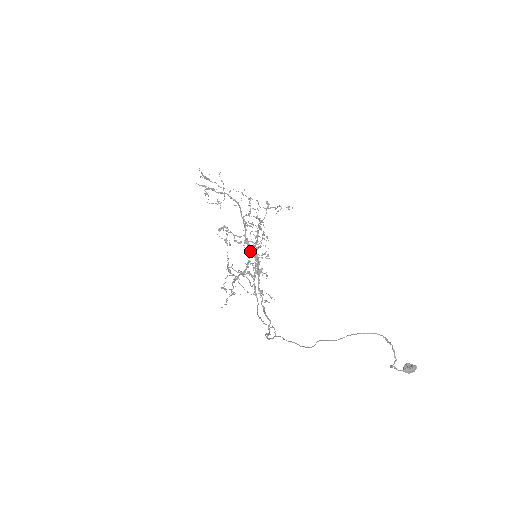
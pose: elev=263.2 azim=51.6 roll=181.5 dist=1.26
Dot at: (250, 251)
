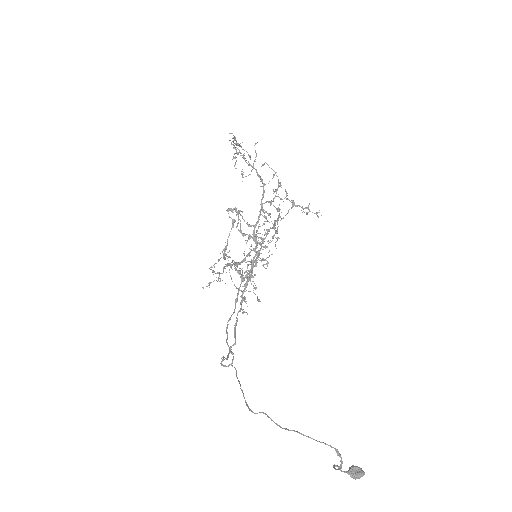
Dot at: occluded
